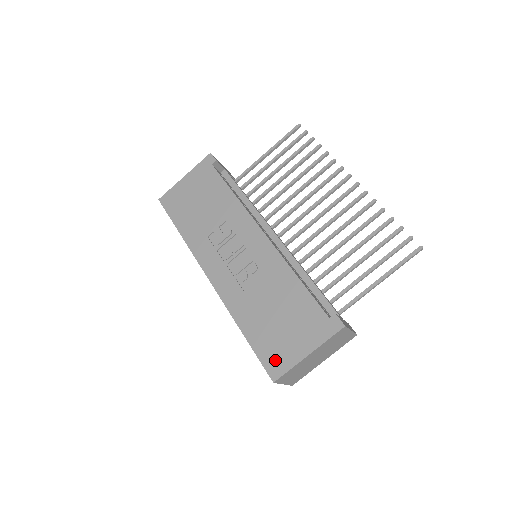
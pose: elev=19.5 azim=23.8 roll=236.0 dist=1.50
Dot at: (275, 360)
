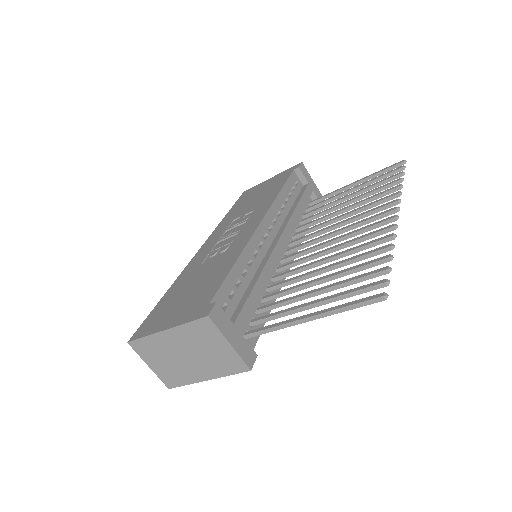
Dot at: (149, 324)
